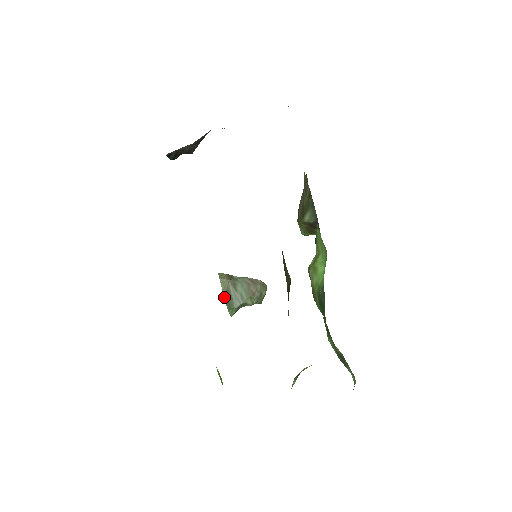
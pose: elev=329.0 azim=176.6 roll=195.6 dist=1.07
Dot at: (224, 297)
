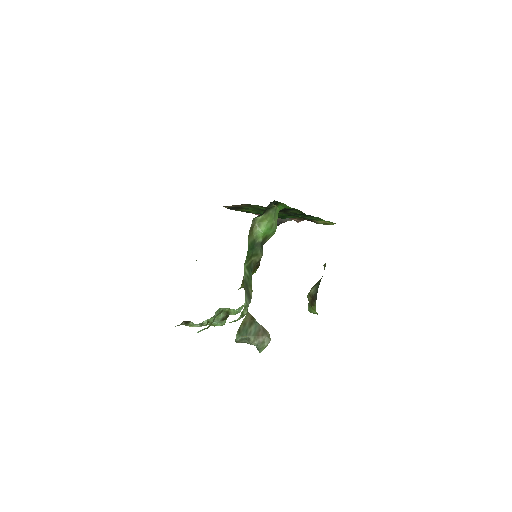
Dot at: (240, 326)
